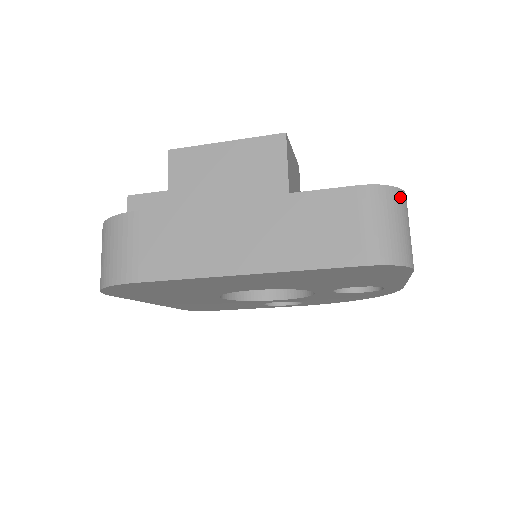
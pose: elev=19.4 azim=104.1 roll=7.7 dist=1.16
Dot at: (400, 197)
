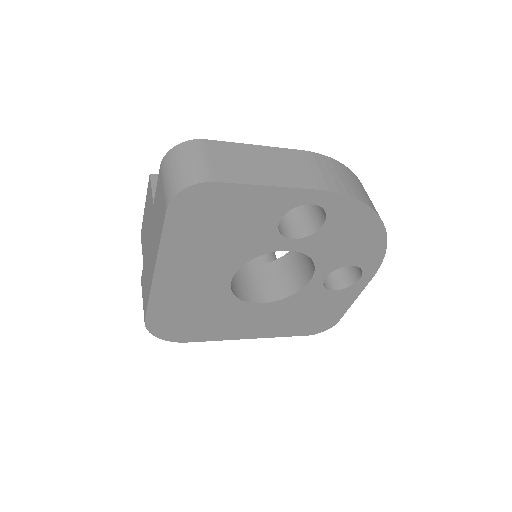
Dot at: (183, 147)
